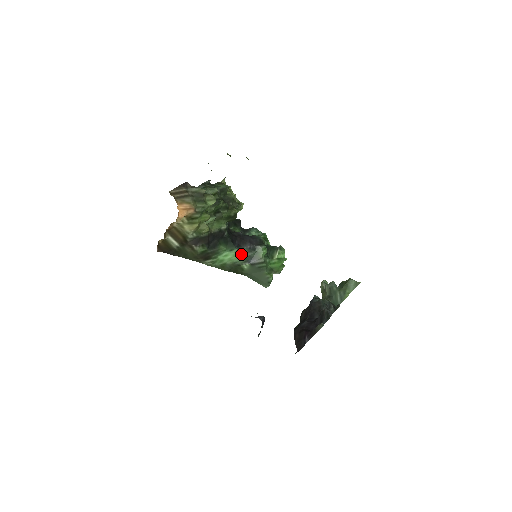
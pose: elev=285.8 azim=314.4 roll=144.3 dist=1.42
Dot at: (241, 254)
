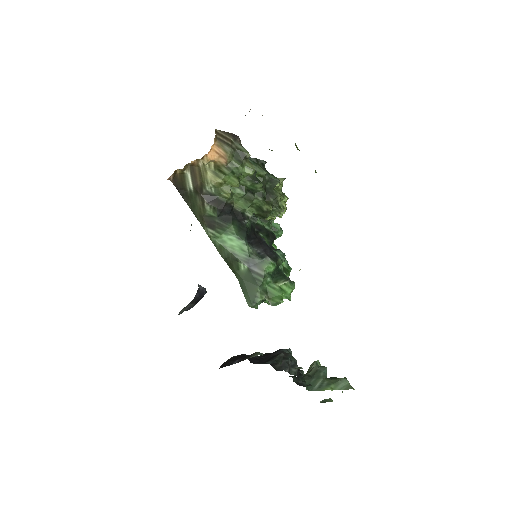
Dot at: (246, 250)
